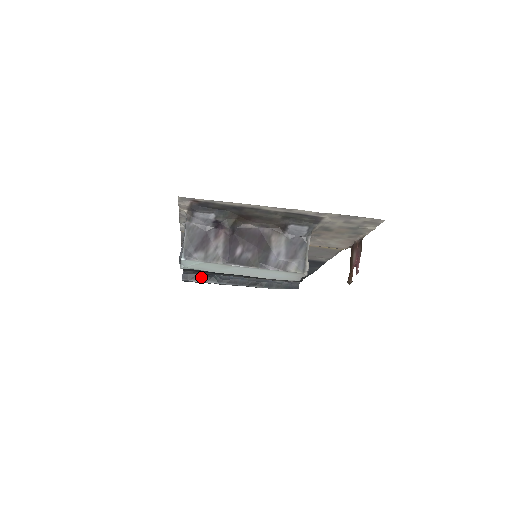
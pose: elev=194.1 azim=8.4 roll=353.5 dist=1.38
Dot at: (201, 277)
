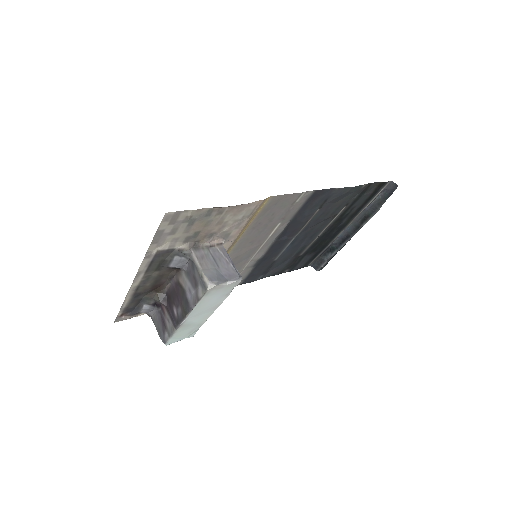
Dot at: (325, 257)
